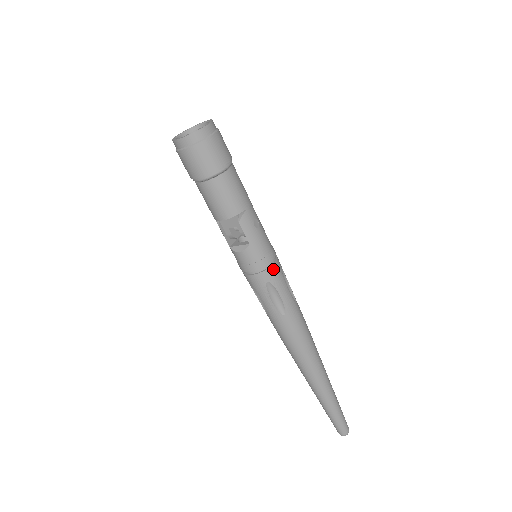
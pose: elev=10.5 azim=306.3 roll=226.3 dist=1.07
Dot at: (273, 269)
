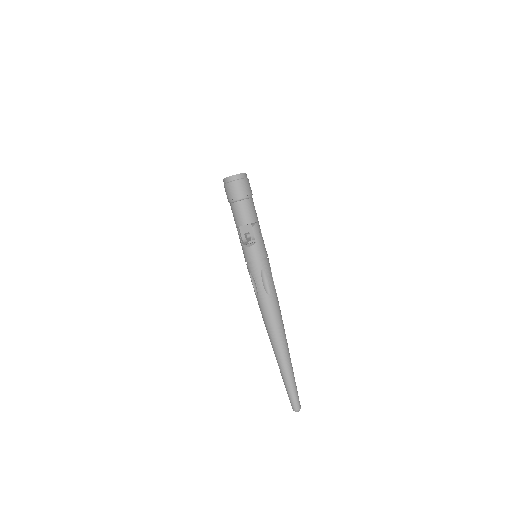
Dot at: (266, 262)
